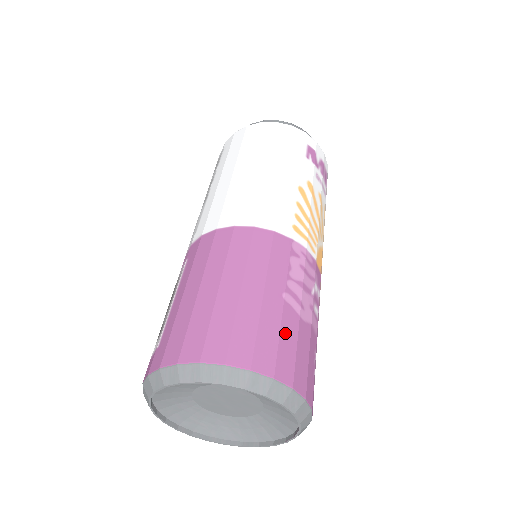
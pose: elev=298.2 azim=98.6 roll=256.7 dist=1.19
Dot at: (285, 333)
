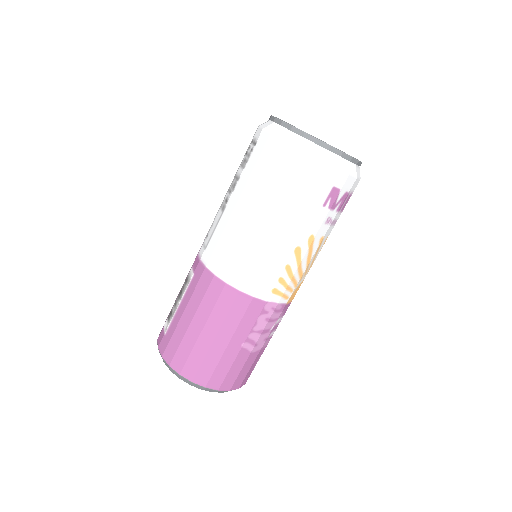
Dot at: (235, 366)
